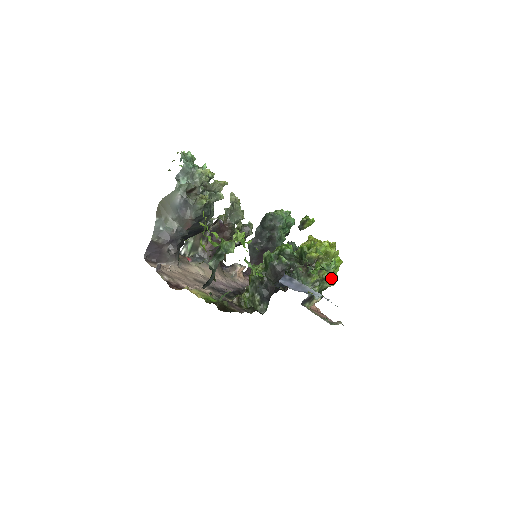
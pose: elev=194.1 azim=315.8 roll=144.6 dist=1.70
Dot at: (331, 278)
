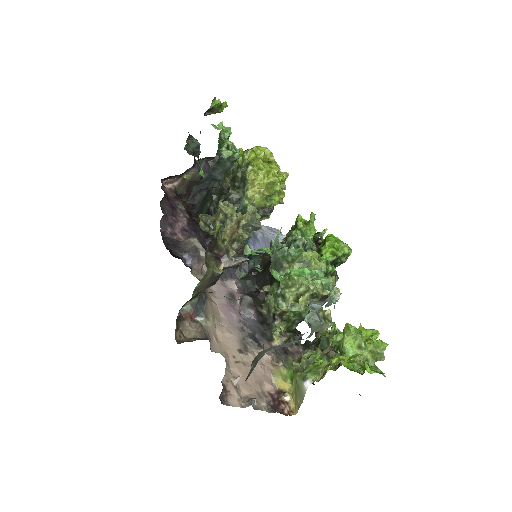
Dot at: occluded
